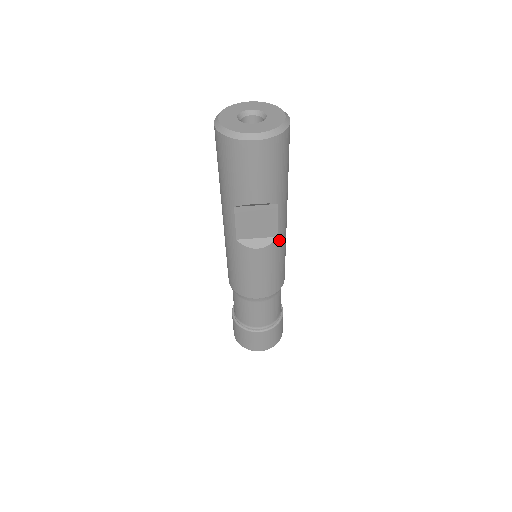
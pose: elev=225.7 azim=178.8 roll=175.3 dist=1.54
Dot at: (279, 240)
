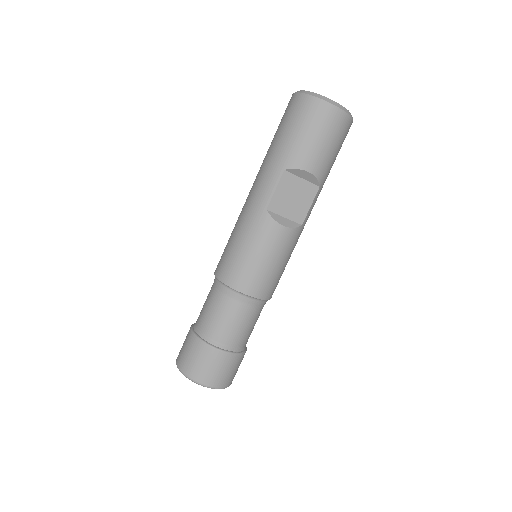
Dot at: (300, 231)
